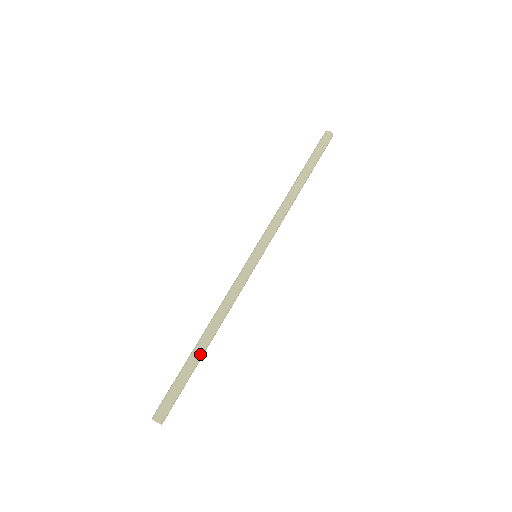
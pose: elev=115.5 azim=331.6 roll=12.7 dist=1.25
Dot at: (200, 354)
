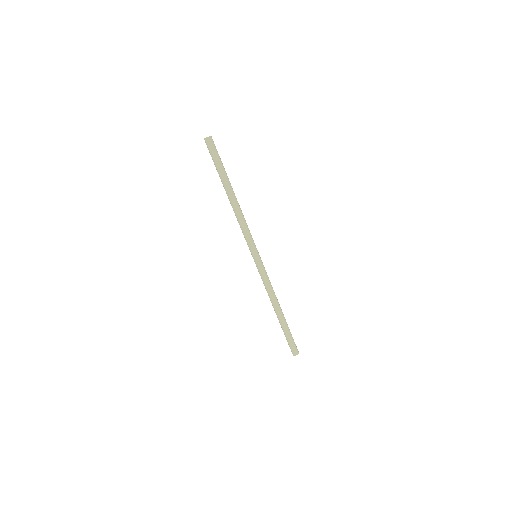
Dot at: (282, 321)
